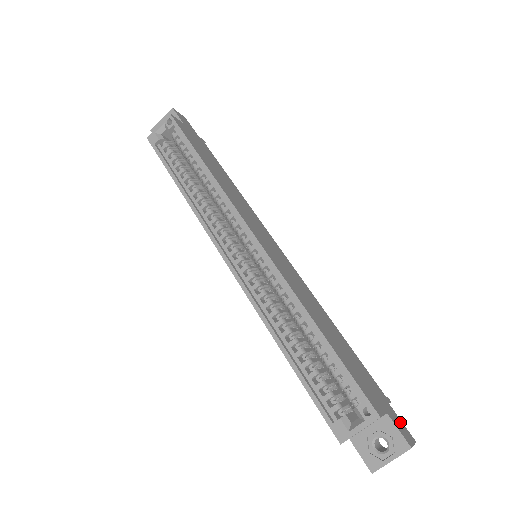
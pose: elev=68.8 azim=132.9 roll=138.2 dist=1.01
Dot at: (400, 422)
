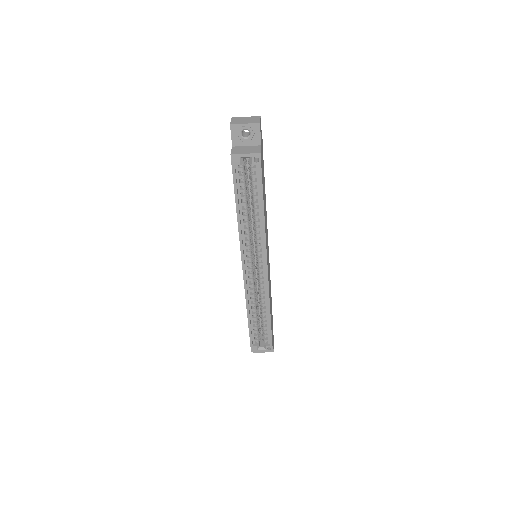
Dot at: (273, 337)
